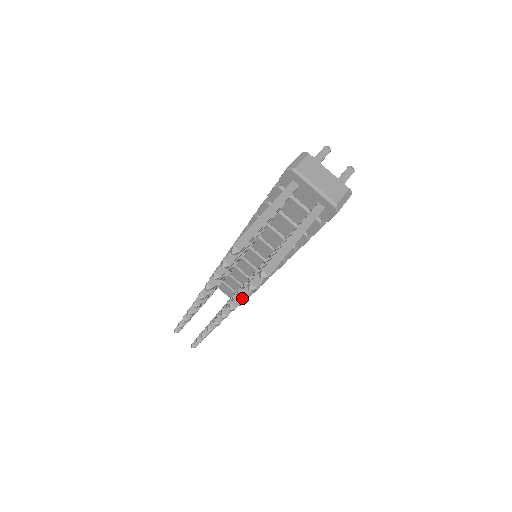
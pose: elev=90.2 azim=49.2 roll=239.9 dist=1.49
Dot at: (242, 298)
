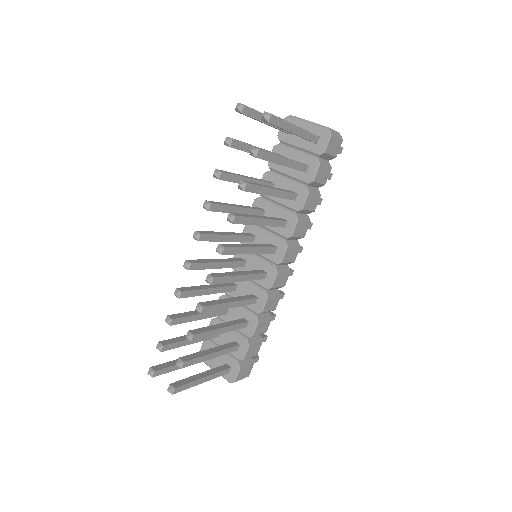
Dot at: (243, 183)
